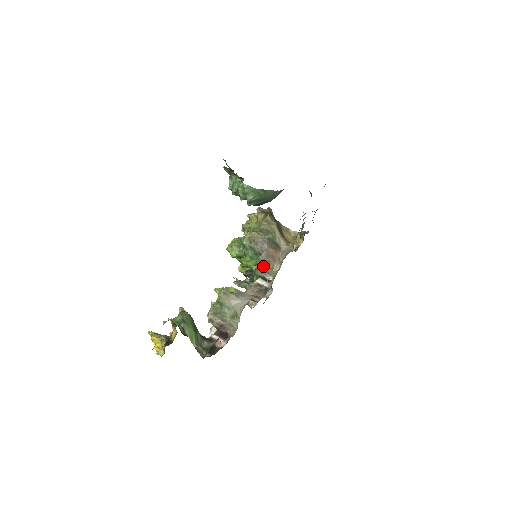
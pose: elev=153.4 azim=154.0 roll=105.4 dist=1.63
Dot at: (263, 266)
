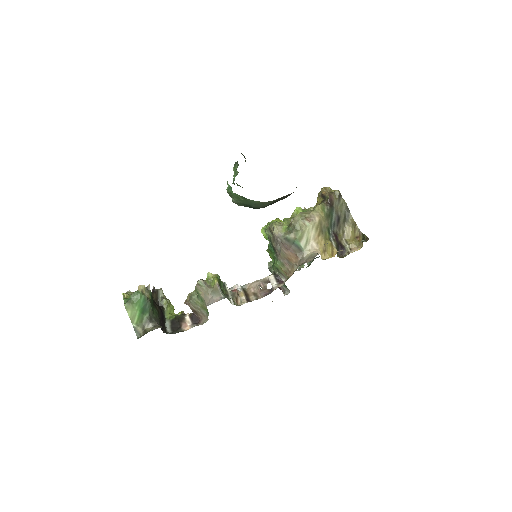
Dot at: (276, 265)
